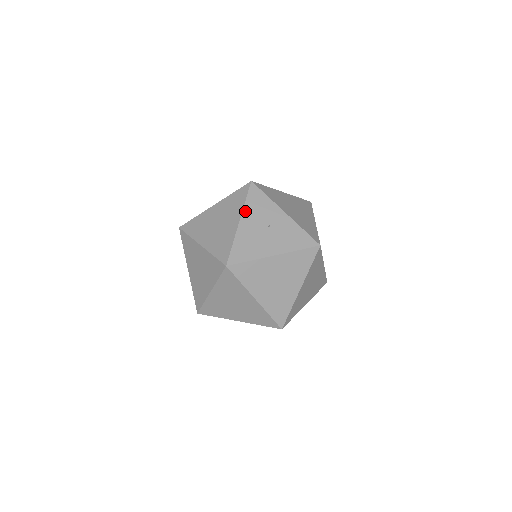
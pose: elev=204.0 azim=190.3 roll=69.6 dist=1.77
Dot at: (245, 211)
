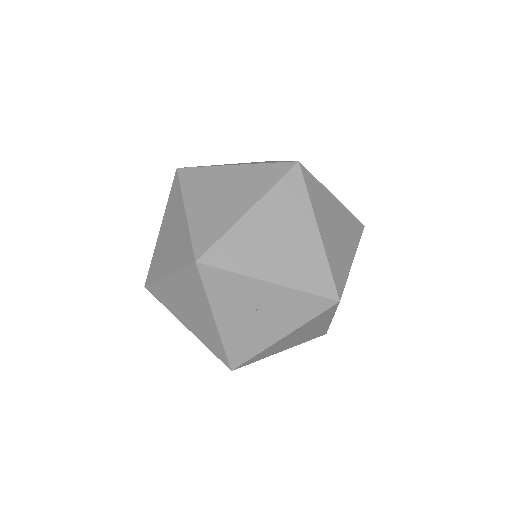
Dot at: (214, 306)
